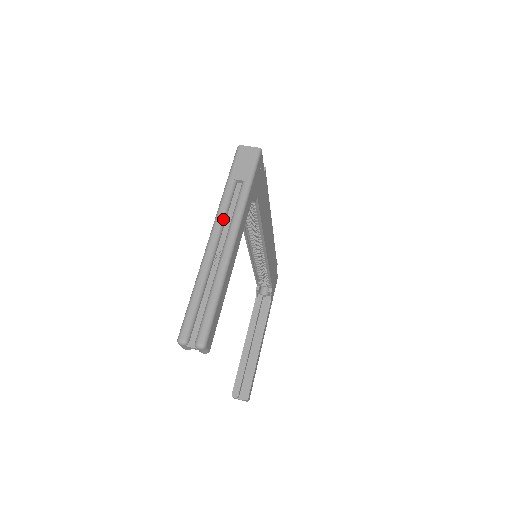
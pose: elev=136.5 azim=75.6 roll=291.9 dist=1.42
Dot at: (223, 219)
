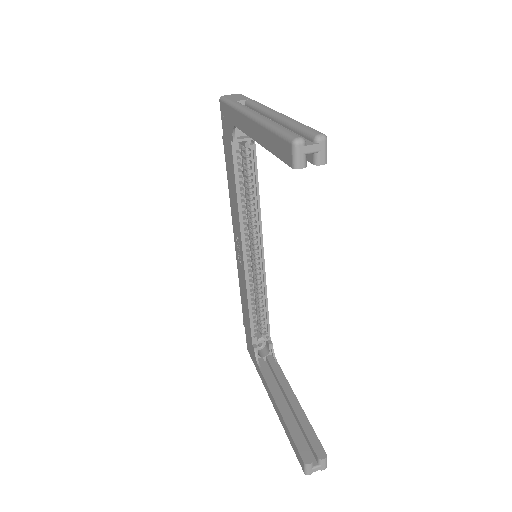
Dot at: occluded
